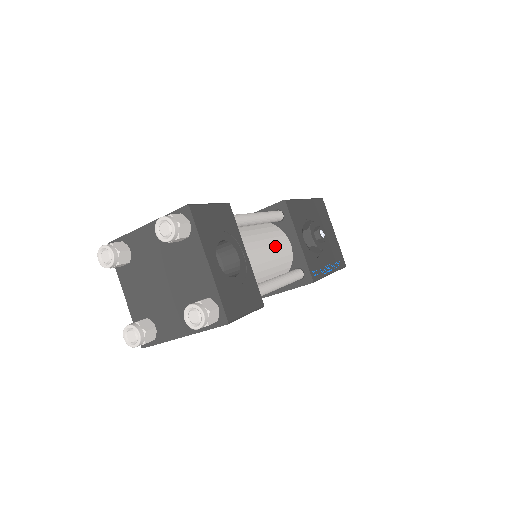
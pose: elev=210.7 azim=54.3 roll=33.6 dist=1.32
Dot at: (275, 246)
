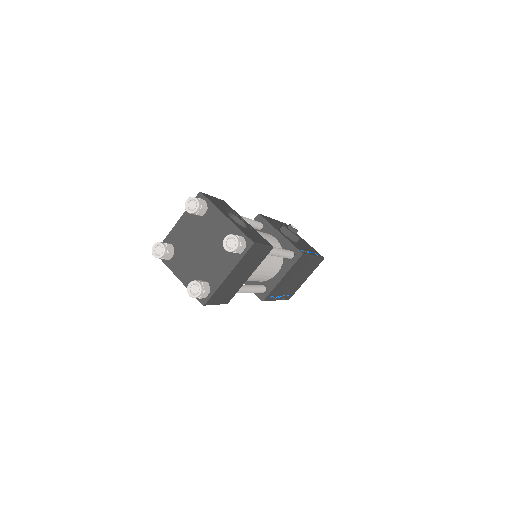
Dot at: (265, 235)
